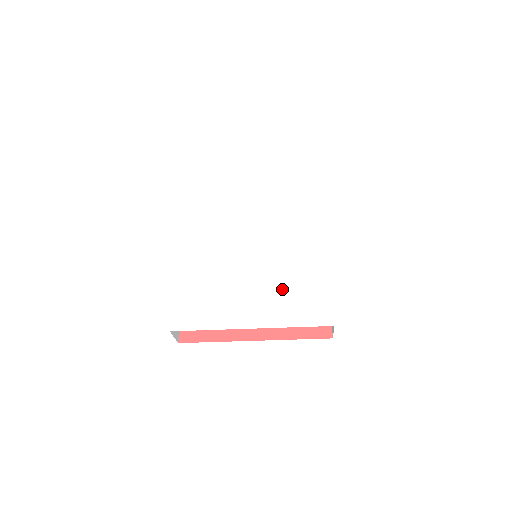
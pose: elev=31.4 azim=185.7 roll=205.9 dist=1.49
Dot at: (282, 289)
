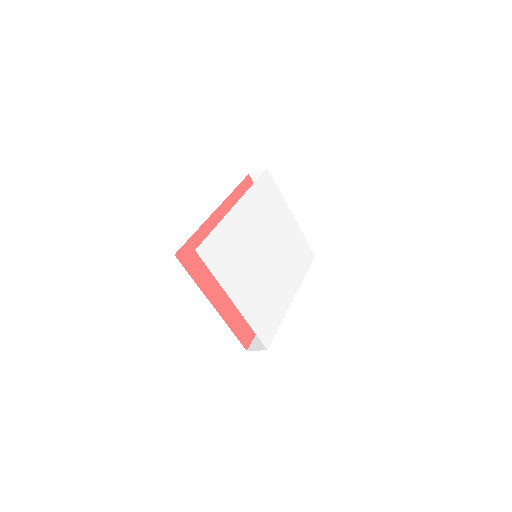
Dot at: (261, 298)
